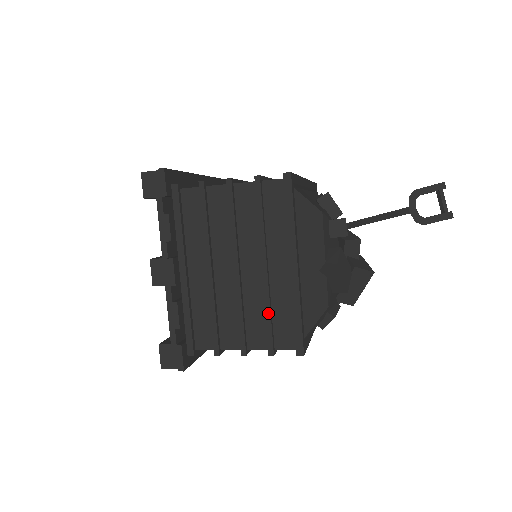
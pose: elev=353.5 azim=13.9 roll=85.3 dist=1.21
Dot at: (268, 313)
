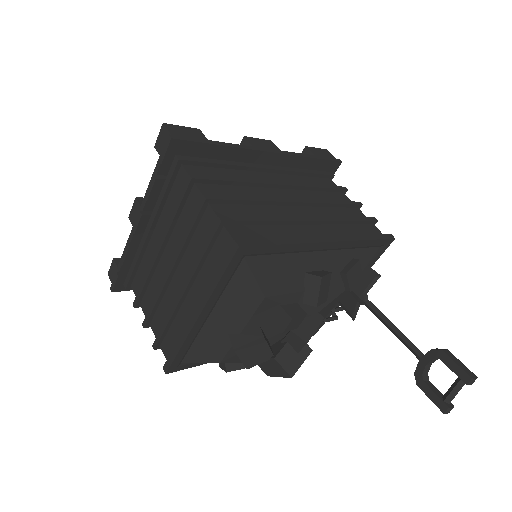
Dot at: (167, 322)
